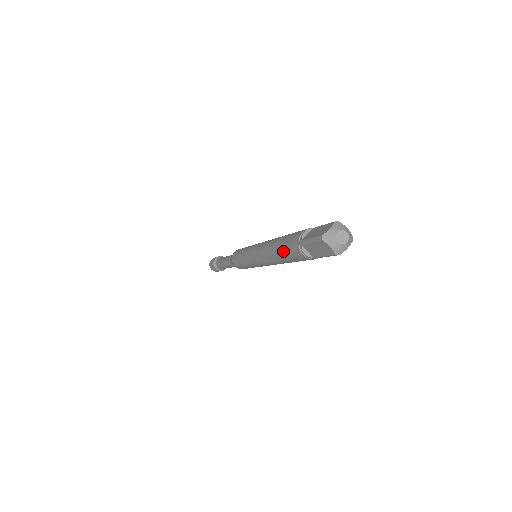
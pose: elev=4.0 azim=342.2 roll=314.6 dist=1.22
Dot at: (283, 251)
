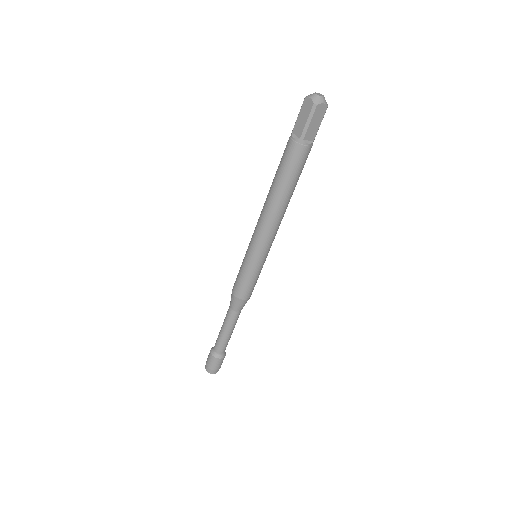
Dot at: (278, 167)
